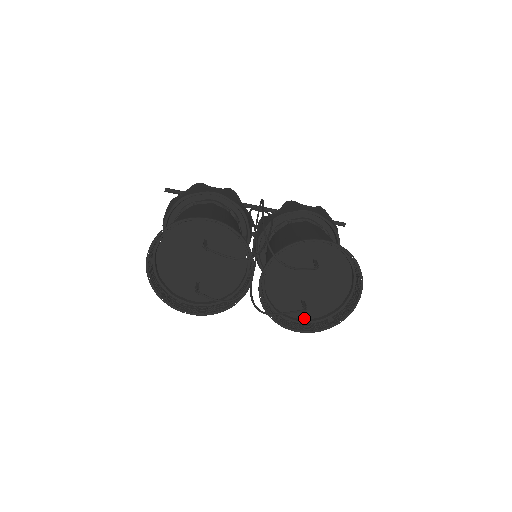
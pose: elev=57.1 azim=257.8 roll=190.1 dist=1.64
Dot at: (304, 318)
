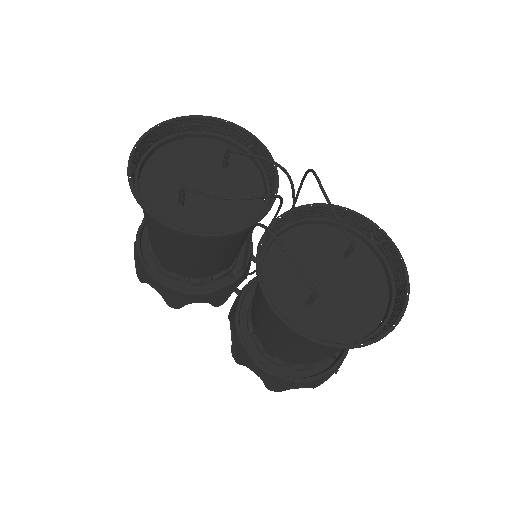
Dot at: occluded
